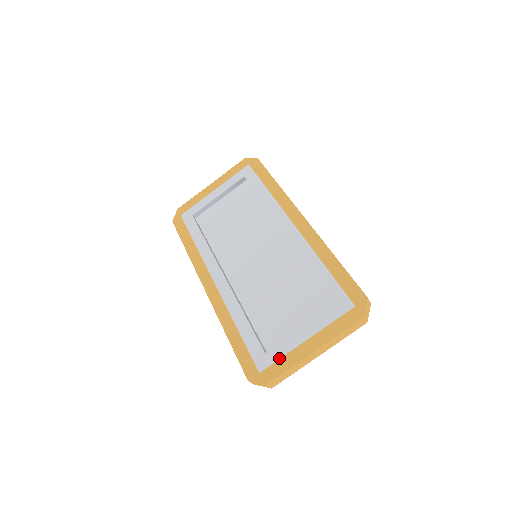
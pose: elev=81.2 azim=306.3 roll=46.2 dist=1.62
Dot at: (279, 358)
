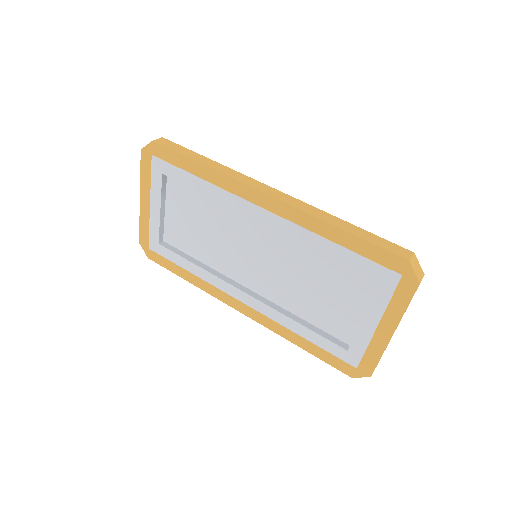
Dot at: (364, 351)
